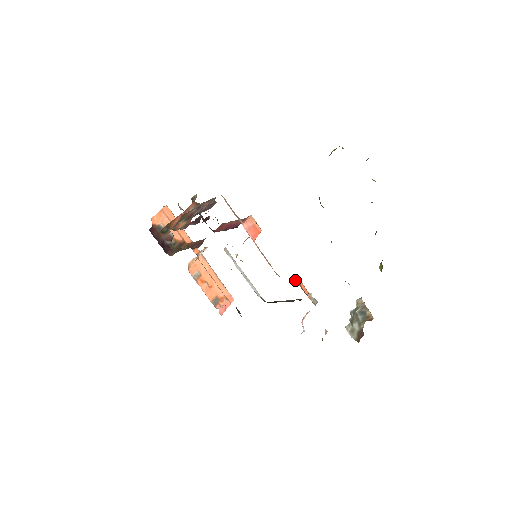
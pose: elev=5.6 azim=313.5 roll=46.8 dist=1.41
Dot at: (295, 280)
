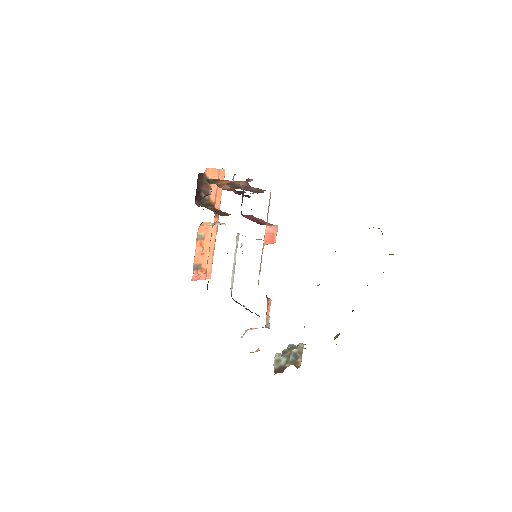
Dot at: occluded
